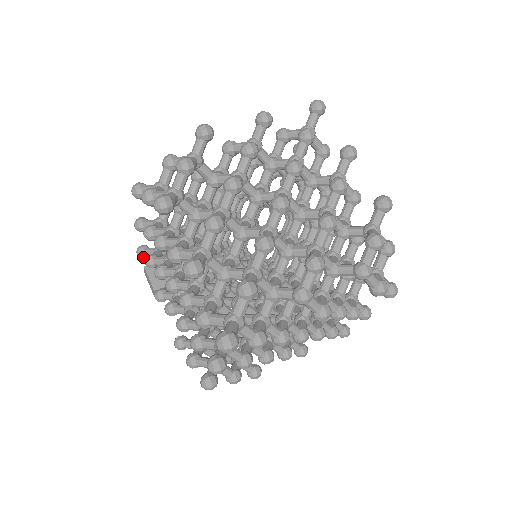
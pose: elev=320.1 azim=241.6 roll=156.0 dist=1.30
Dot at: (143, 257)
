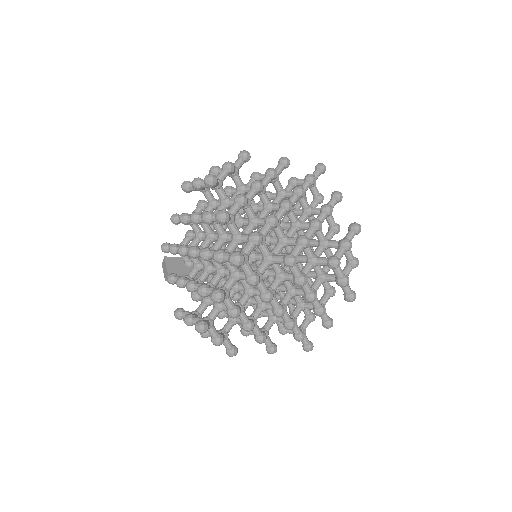
Dot at: (165, 251)
